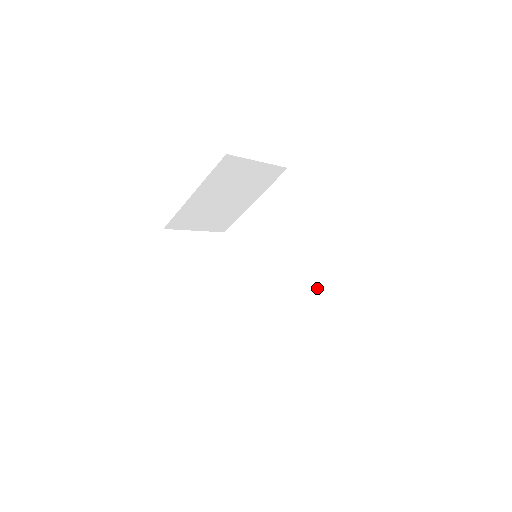
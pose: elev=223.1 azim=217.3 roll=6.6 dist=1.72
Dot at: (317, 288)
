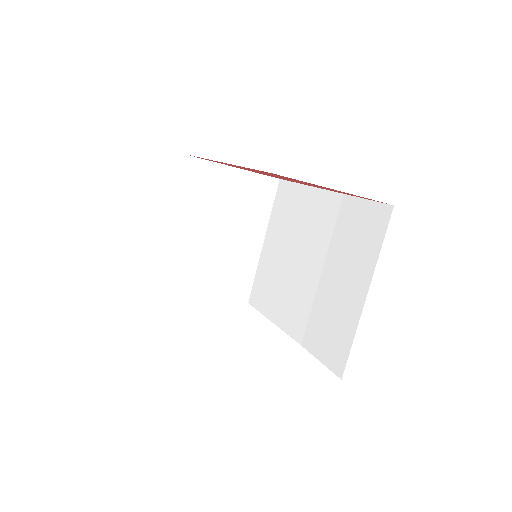
Dot at: (353, 263)
